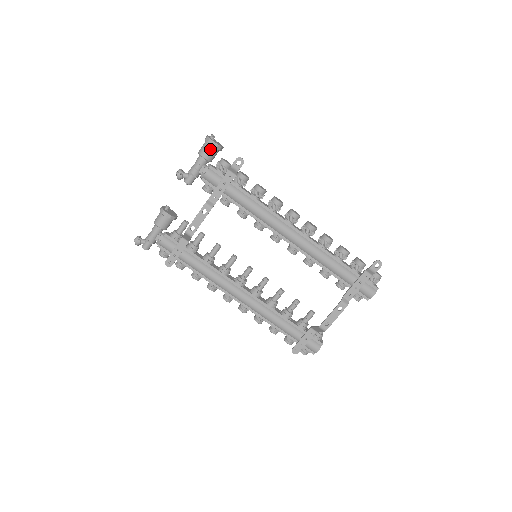
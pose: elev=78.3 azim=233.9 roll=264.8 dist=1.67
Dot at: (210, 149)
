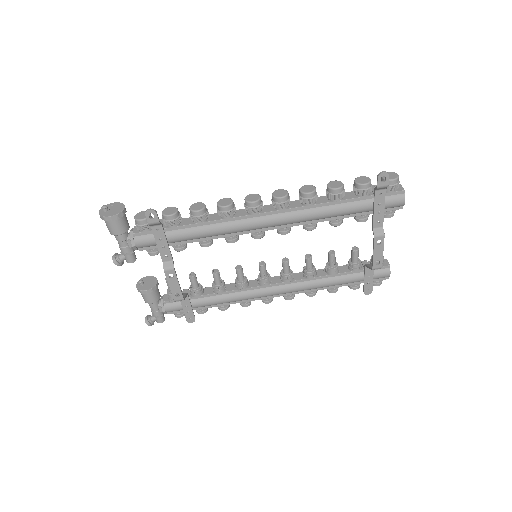
Dot at: (115, 224)
